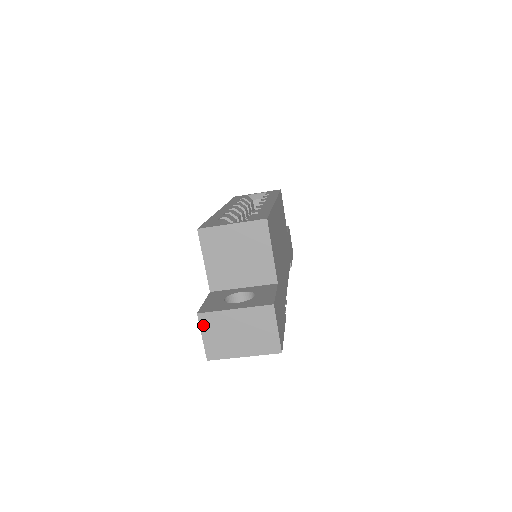
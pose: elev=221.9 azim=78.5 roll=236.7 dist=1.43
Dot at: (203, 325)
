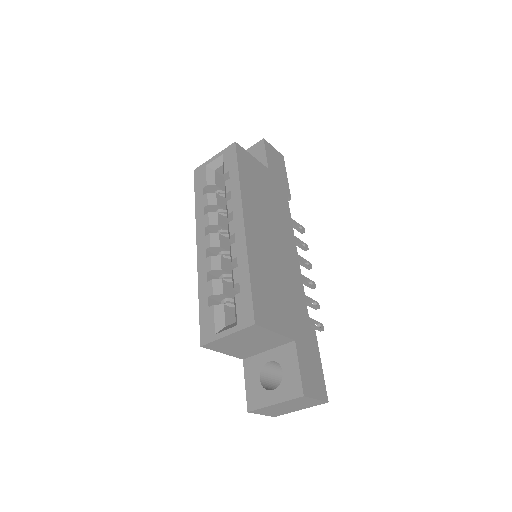
Dot at: (257, 413)
